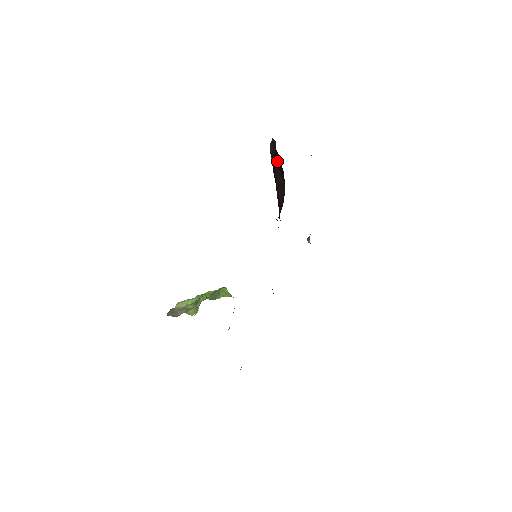
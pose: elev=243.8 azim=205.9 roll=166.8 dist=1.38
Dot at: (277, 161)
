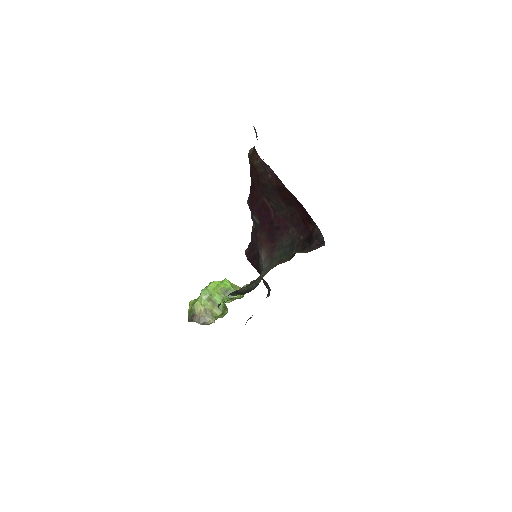
Dot at: (282, 192)
